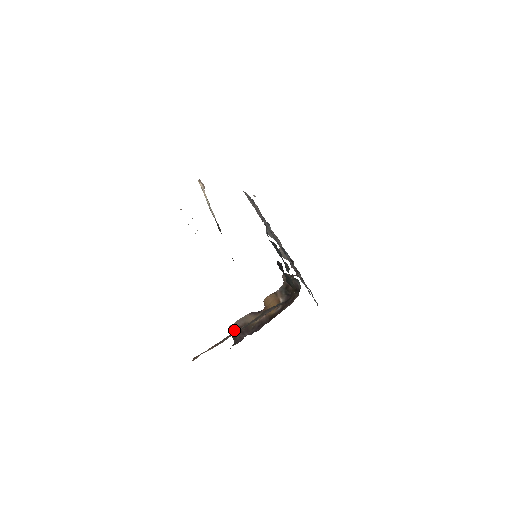
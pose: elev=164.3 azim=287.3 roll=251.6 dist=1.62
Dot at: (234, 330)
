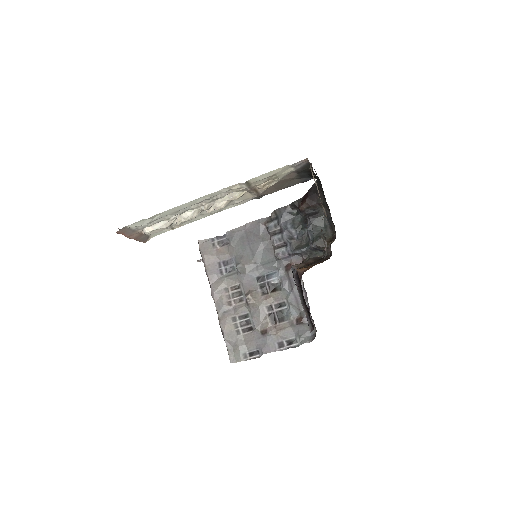
Dot at: occluded
